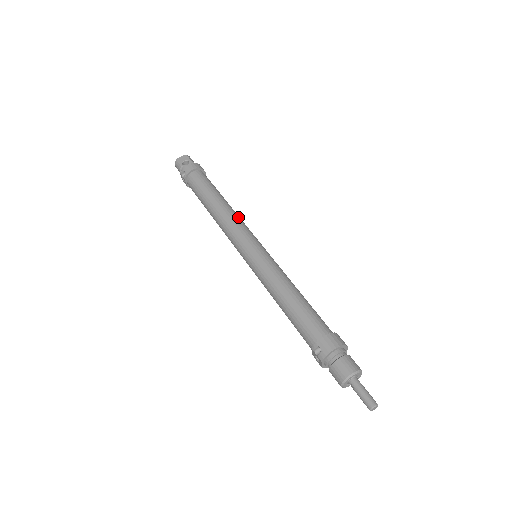
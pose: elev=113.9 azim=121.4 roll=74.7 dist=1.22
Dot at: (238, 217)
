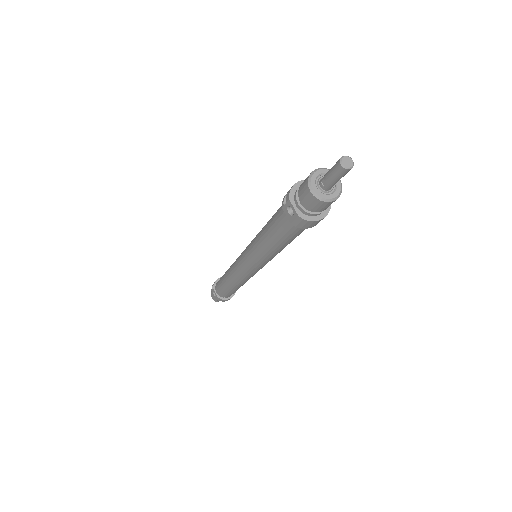
Dot at: occluded
